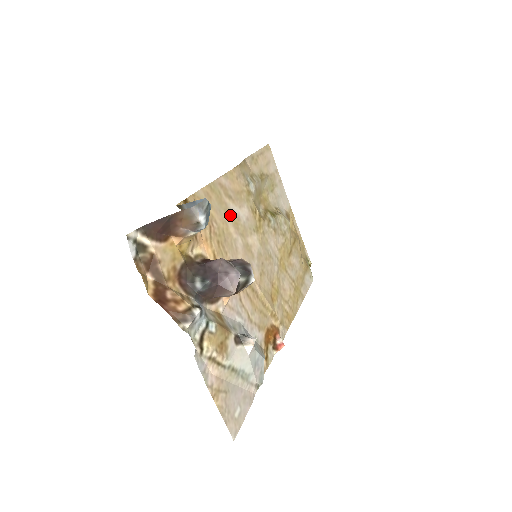
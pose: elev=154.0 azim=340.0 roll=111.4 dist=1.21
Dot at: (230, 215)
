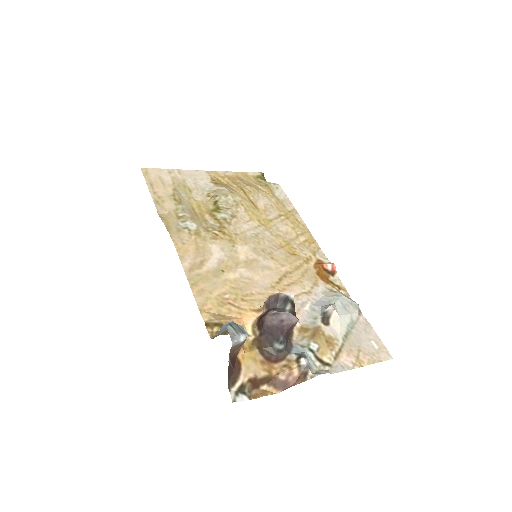
Dot at: (218, 271)
